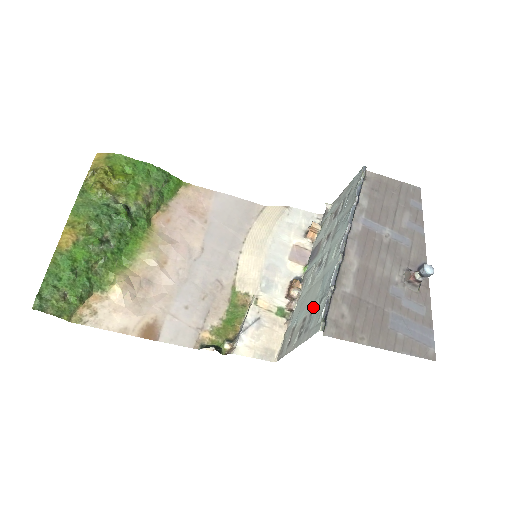
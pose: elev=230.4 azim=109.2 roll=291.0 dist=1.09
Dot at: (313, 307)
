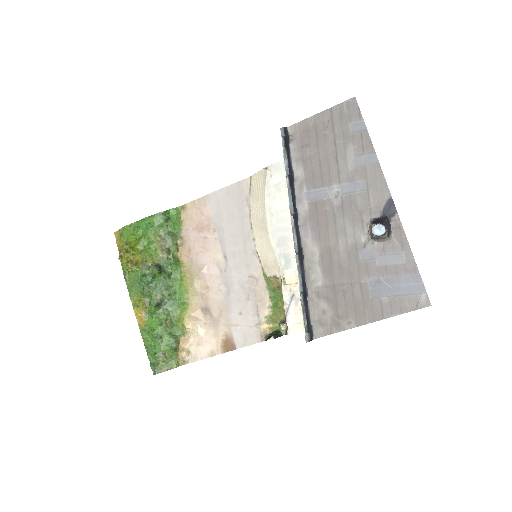
Dot at: occluded
